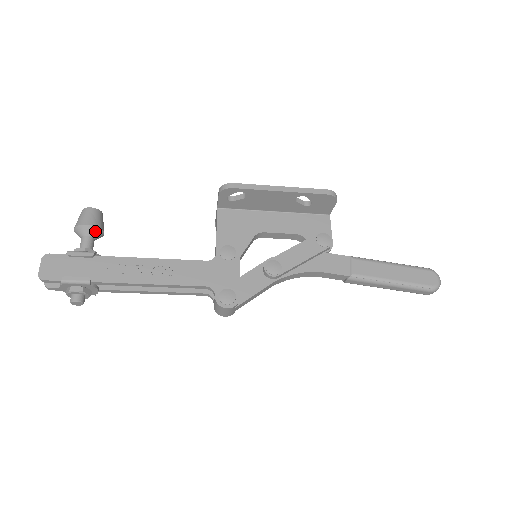
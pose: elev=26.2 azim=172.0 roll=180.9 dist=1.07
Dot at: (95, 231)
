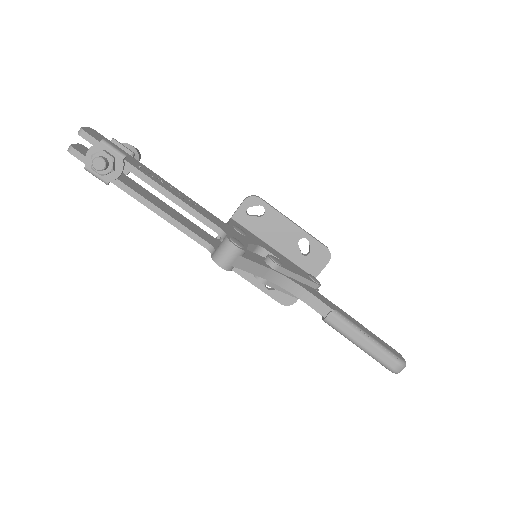
Dot at: (134, 156)
